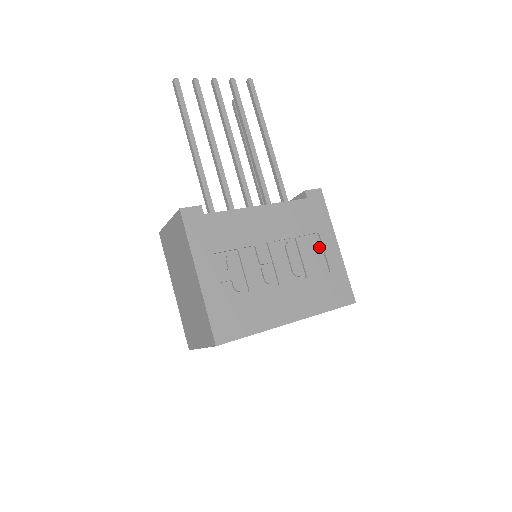
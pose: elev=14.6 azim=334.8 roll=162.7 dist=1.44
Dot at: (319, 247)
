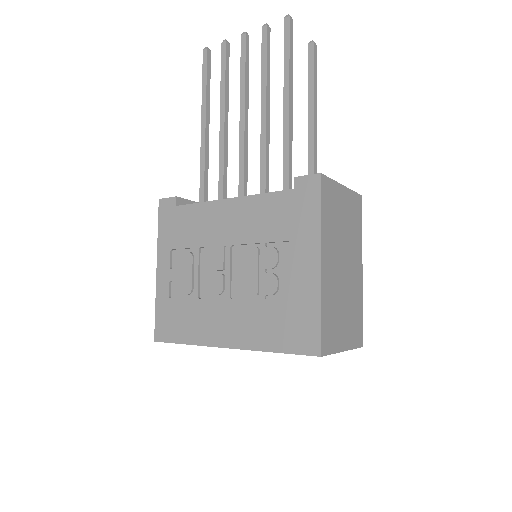
Dot at: (293, 261)
